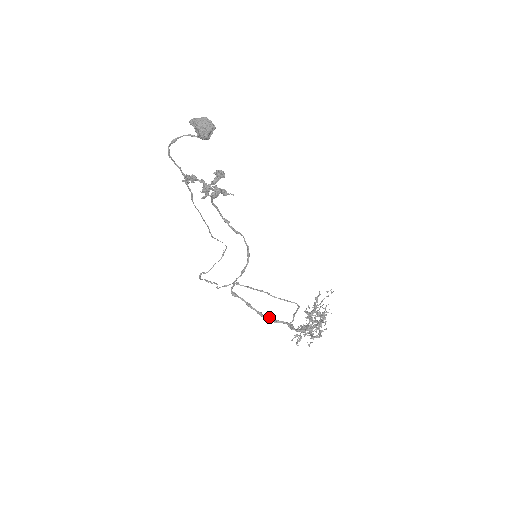
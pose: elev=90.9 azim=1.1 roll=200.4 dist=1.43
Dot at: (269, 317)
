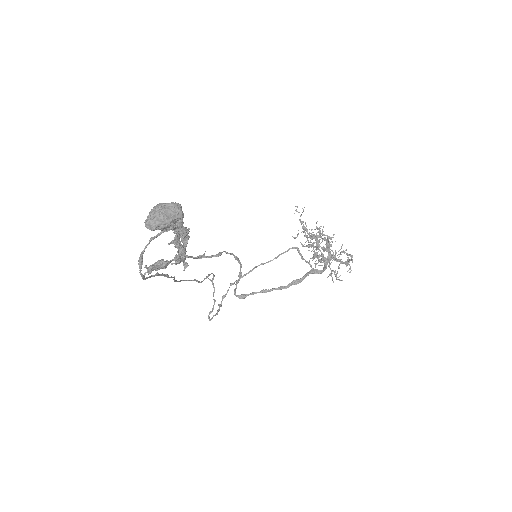
Dot at: (292, 283)
